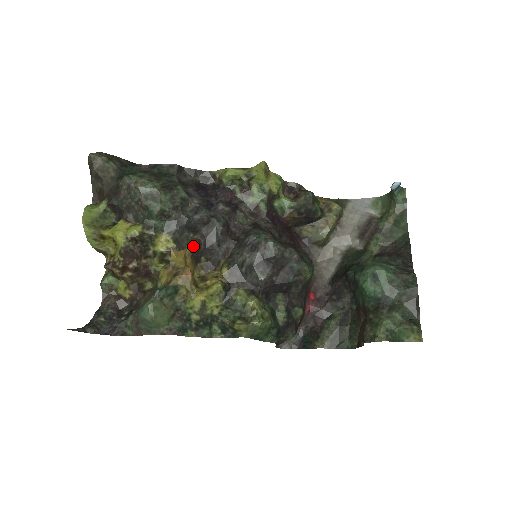
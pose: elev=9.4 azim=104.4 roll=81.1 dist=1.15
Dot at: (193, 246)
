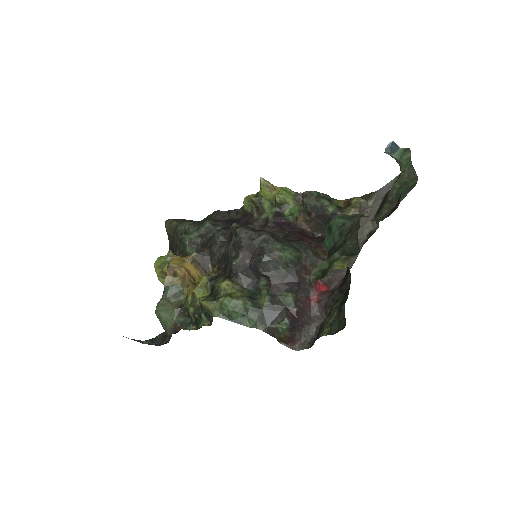
Dot at: (193, 253)
